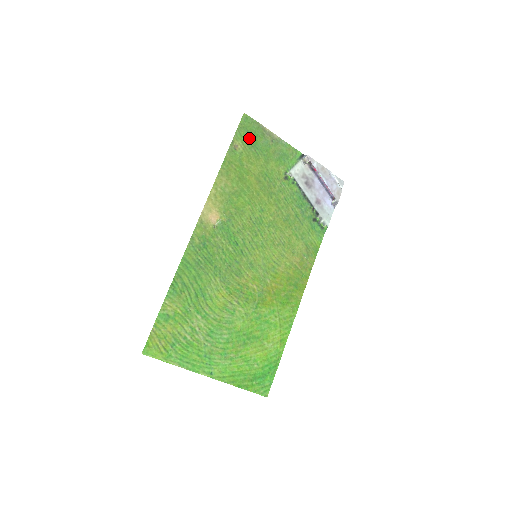
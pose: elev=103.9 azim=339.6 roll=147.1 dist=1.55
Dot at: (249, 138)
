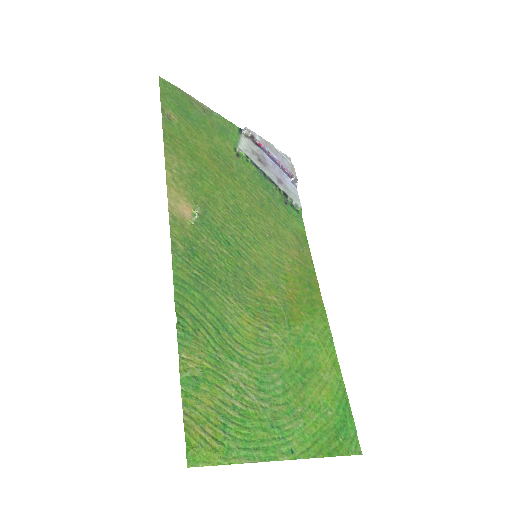
Dot at: (178, 107)
